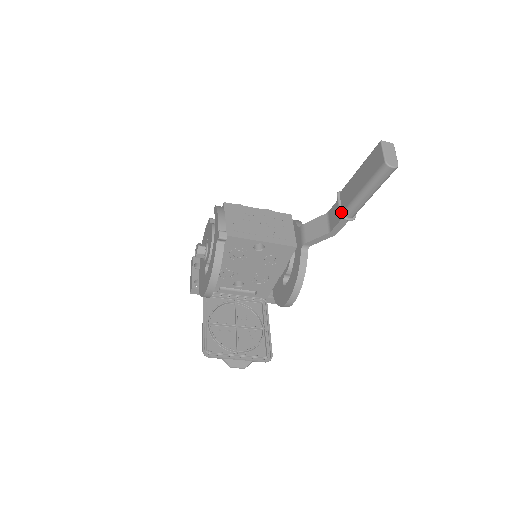
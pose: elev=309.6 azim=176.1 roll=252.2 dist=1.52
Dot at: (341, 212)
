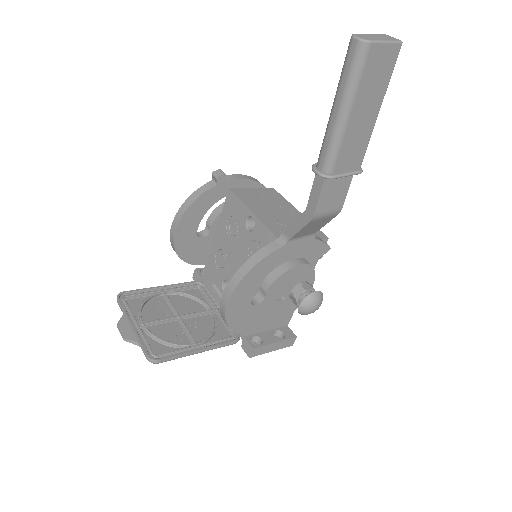
Dot at: (317, 163)
